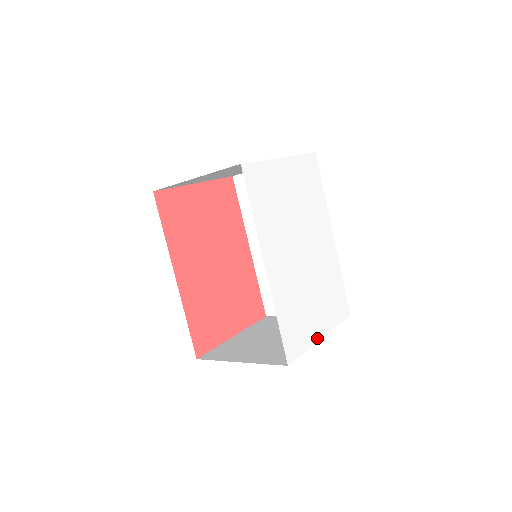
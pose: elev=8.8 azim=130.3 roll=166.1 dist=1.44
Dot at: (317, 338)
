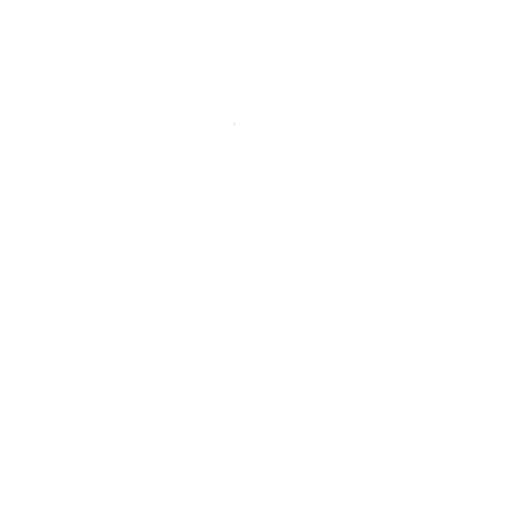
Dot at: (212, 351)
